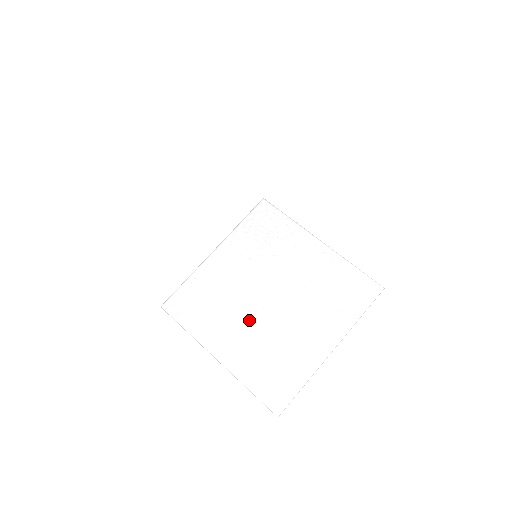
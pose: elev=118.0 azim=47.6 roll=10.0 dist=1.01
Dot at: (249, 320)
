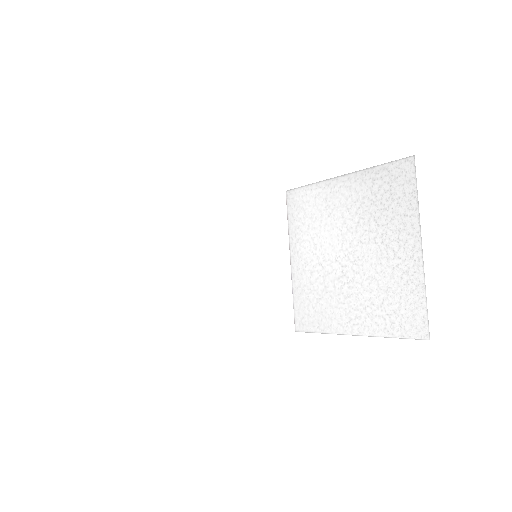
Dot at: (324, 256)
